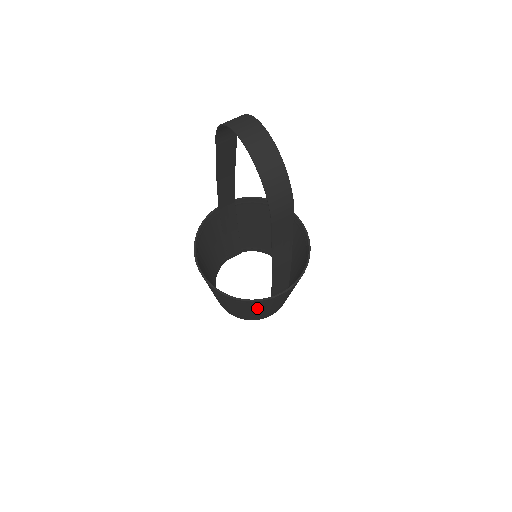
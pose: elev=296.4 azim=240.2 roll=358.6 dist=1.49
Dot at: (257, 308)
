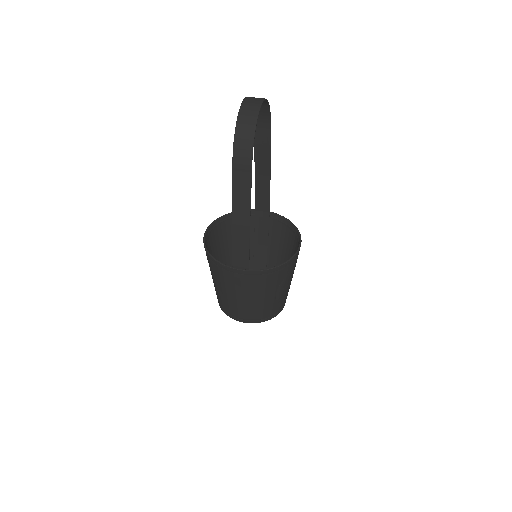
Dot at: (224, 283)
